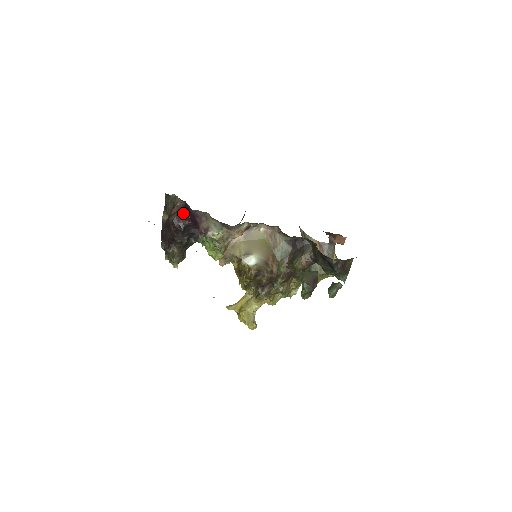
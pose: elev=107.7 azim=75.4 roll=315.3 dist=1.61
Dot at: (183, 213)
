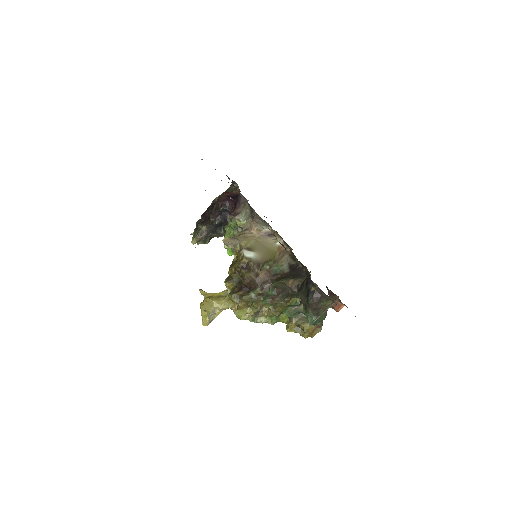
Dot at: (232, 198)
